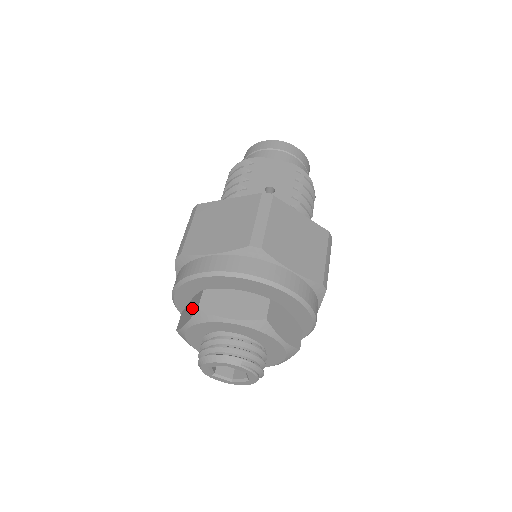
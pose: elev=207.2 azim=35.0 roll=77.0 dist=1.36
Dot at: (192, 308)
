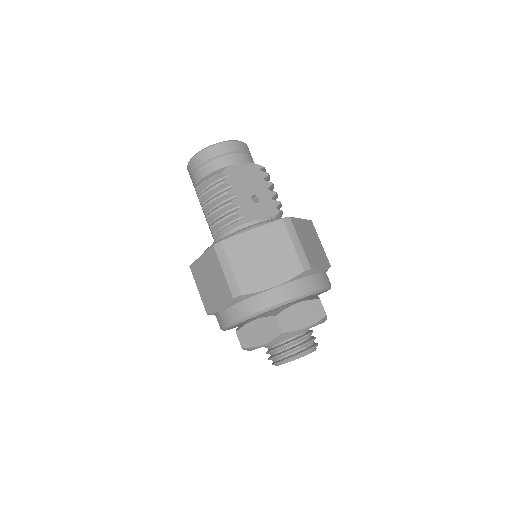
Dot at: (265, 331)
